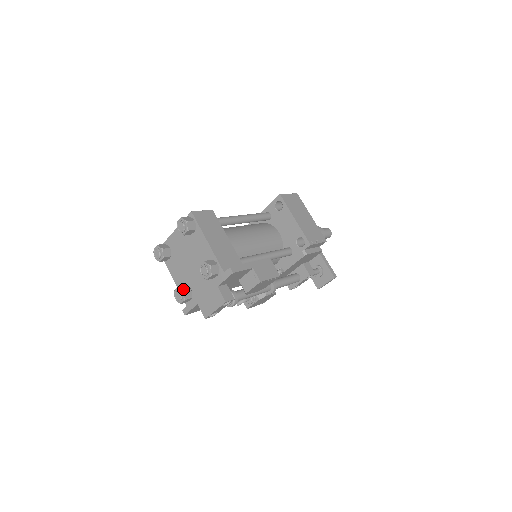
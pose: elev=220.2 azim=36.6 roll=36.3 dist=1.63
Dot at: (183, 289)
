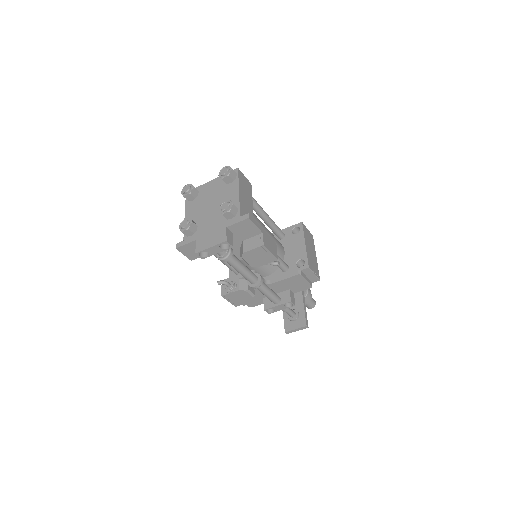
Dot at: (192, 221)
